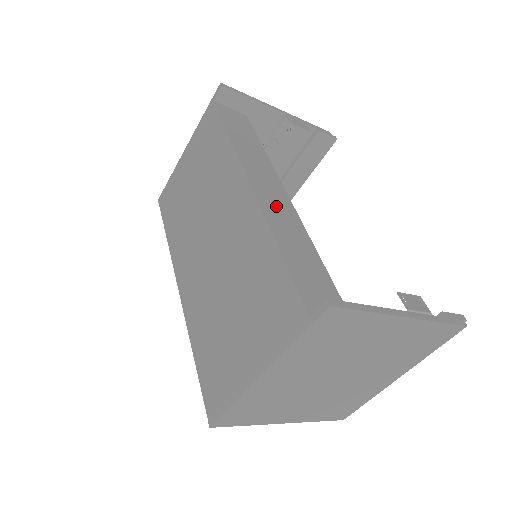
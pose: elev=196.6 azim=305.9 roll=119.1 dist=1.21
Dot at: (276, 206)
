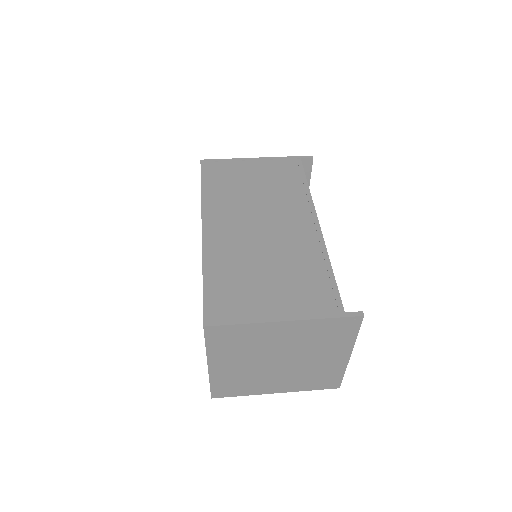
Dot at: occluded
